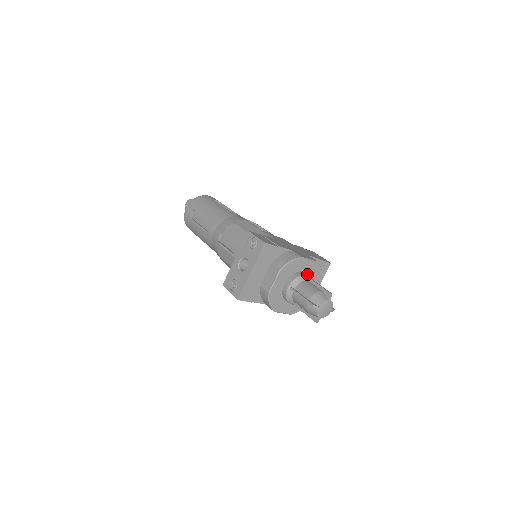
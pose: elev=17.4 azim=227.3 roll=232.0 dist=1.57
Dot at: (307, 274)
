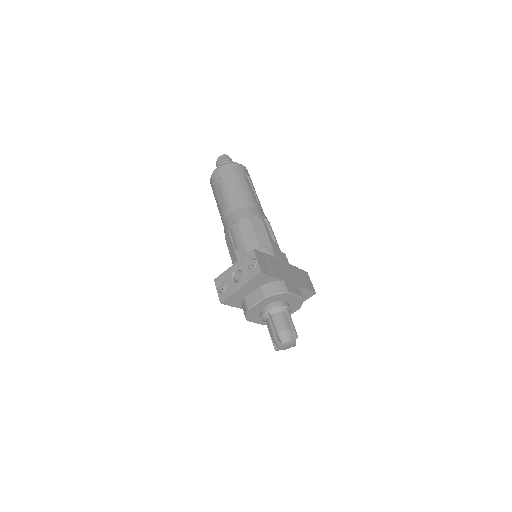
Dot at: (287, 306)
